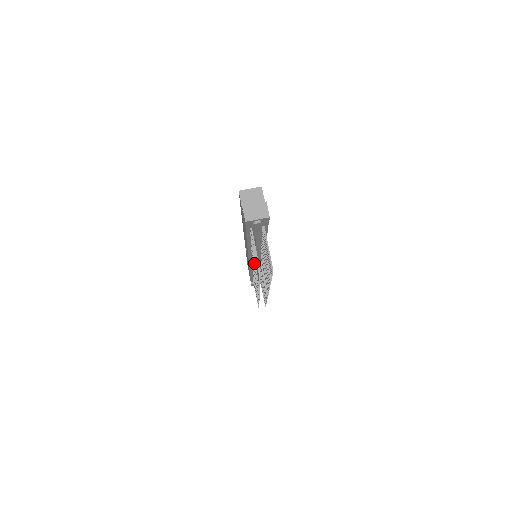
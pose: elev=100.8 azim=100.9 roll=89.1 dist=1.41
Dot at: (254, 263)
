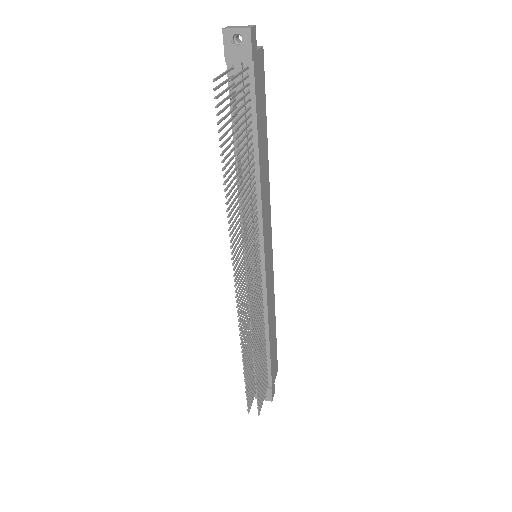
Dot at: (233, 178)
